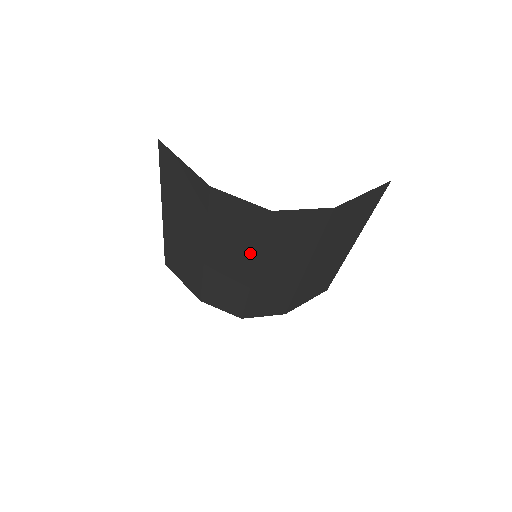
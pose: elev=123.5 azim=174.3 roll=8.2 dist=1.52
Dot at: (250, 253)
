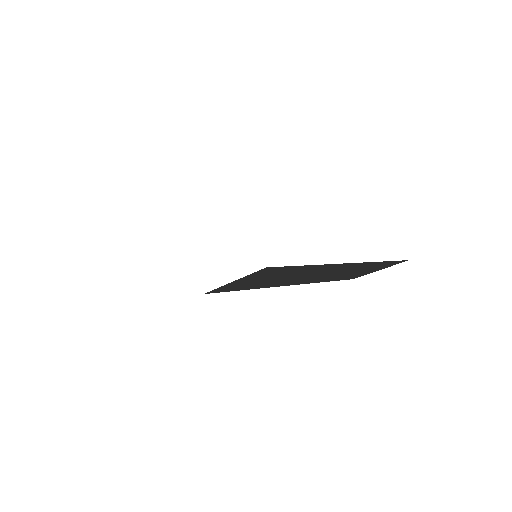
Dot at: occluded
